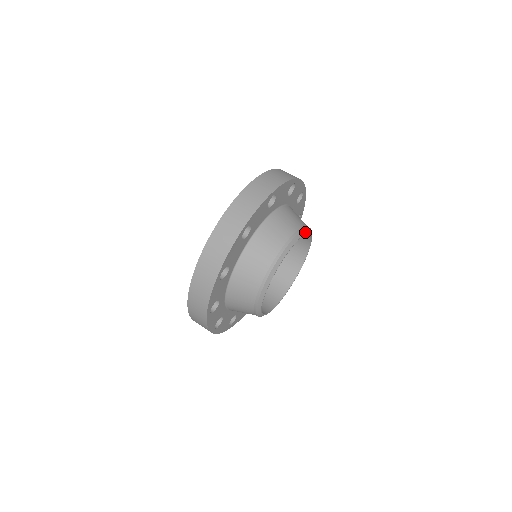
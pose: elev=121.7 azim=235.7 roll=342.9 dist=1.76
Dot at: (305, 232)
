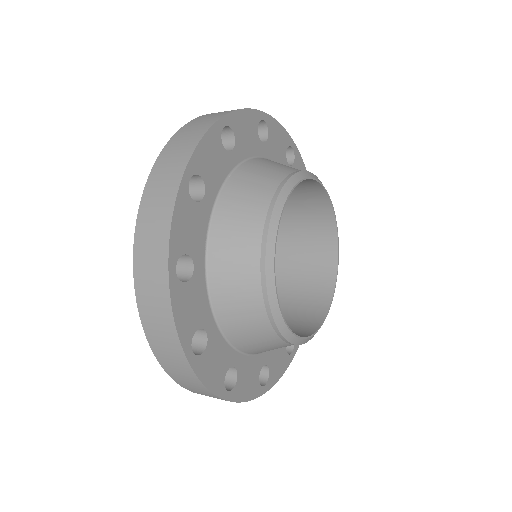
Dot at: (333, 211)
